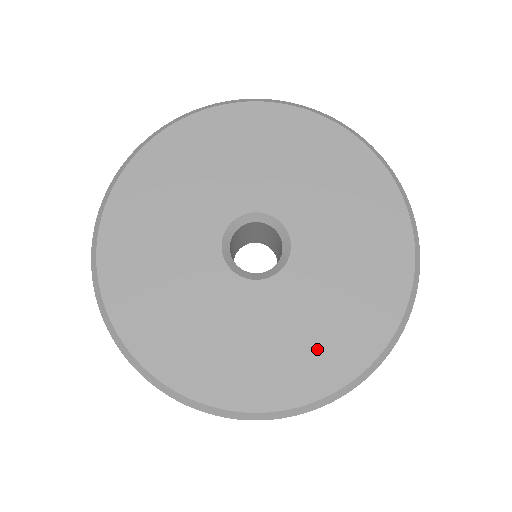
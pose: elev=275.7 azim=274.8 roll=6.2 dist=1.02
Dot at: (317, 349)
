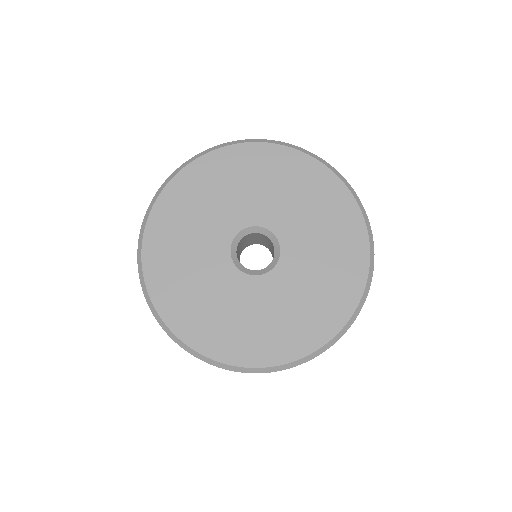
Dot at: (326, 298)
